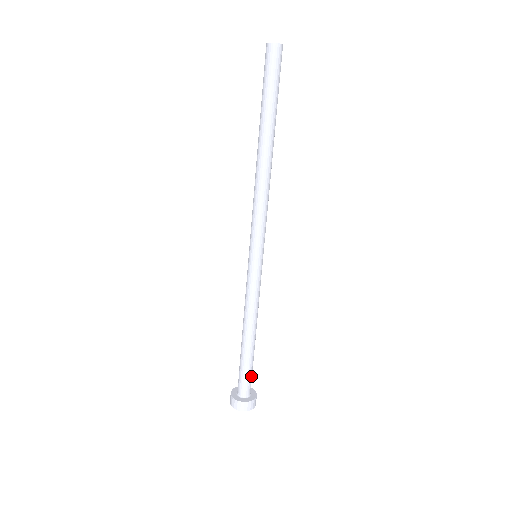
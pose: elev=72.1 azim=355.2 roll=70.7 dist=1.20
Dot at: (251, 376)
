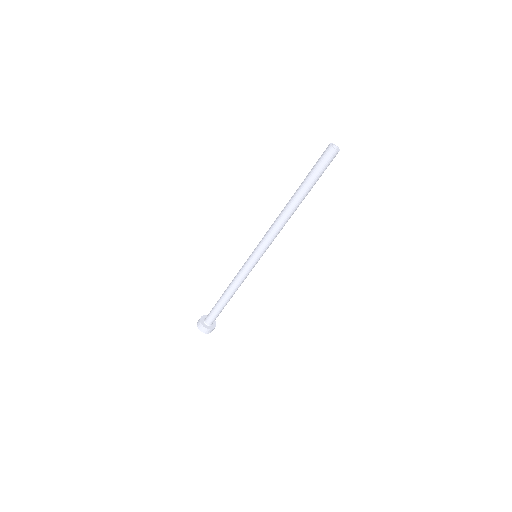
Dot at: occluded
